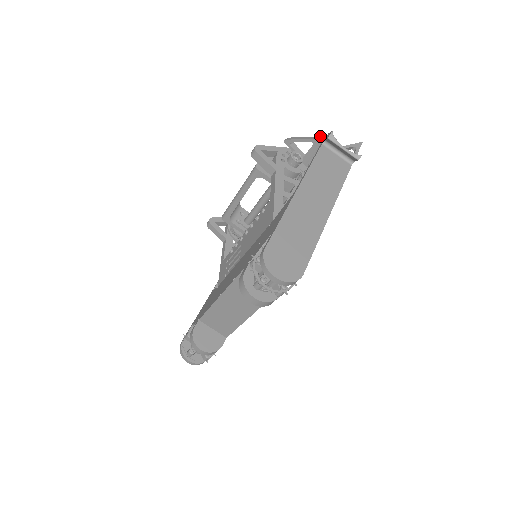
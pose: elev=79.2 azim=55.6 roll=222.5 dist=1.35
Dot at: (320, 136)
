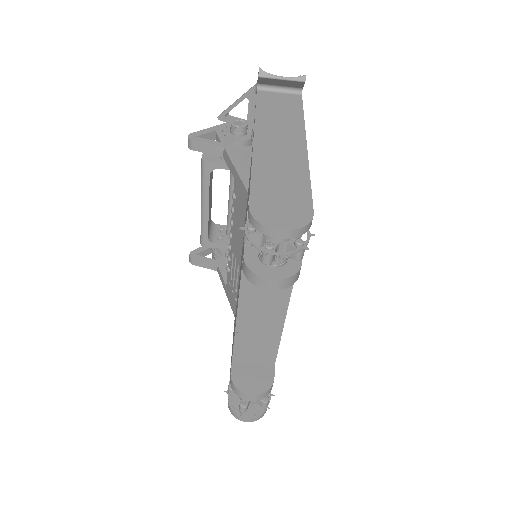
Dot at: (251, 87)
